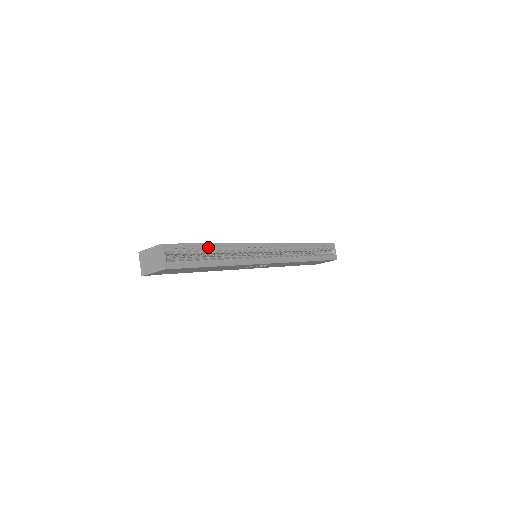
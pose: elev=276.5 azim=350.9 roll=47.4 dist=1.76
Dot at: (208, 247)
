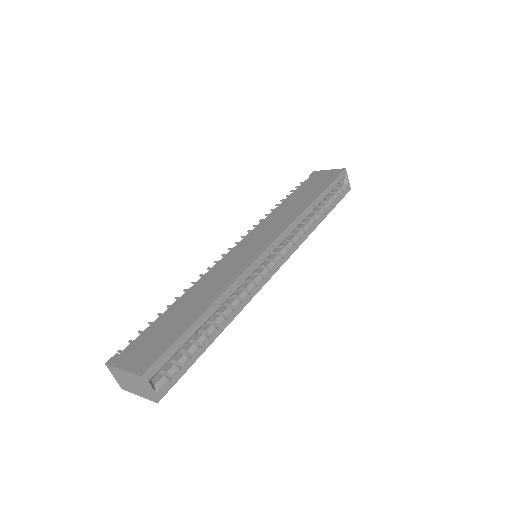
Dot at: (201, 321)
